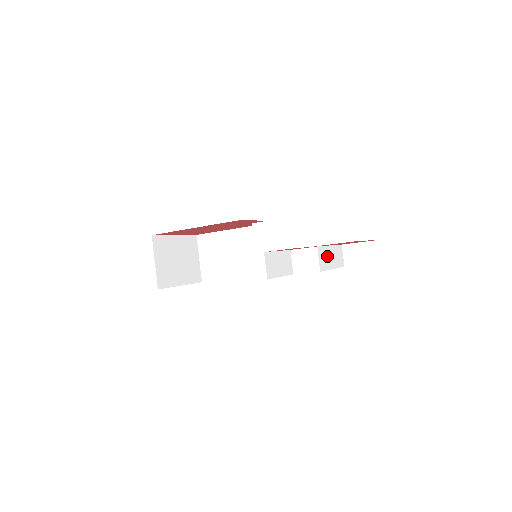
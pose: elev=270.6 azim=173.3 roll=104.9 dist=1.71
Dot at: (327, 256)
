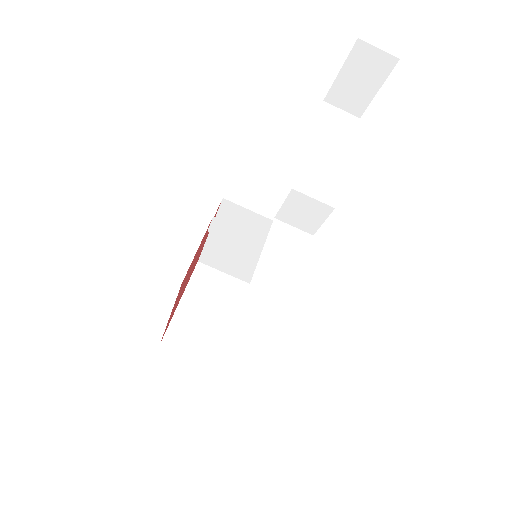
Dot at: (321, 165)
